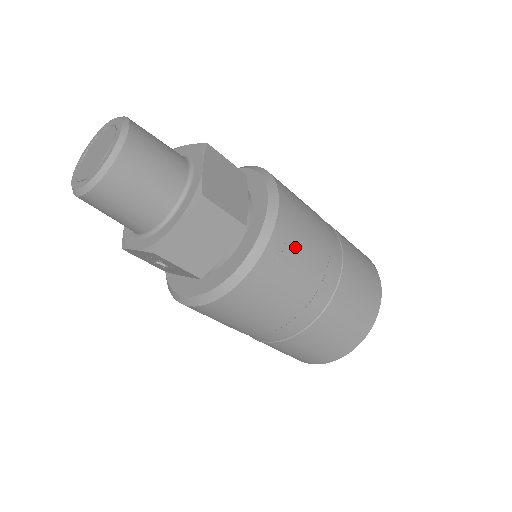
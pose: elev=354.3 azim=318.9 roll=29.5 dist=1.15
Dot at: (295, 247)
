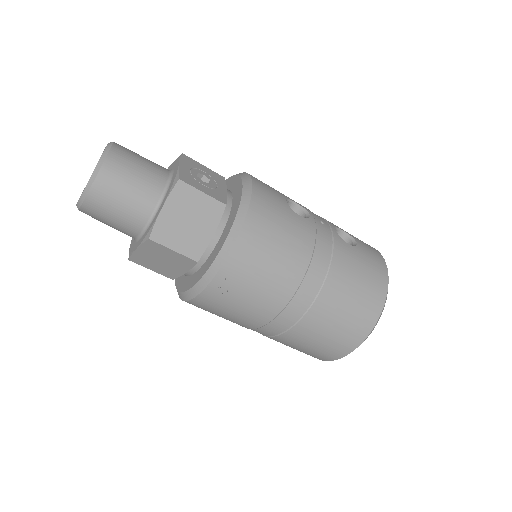
Dot at: (243, 288)
